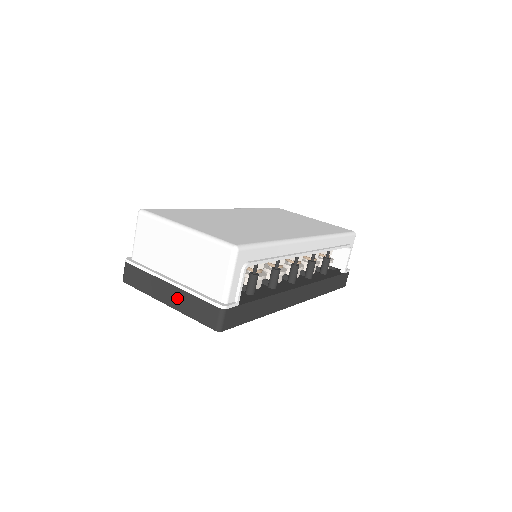
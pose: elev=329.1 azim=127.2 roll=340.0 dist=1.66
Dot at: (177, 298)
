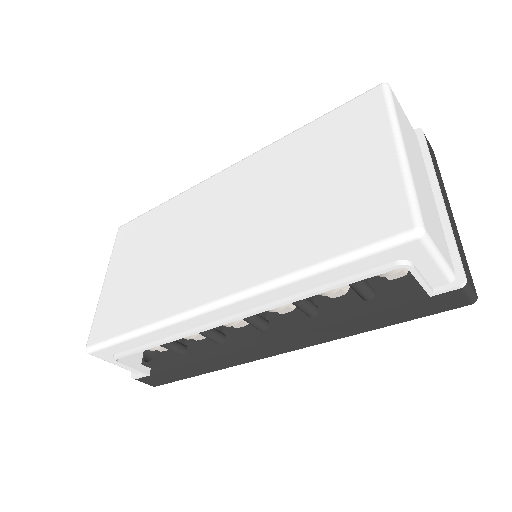
Dot at: occluded
